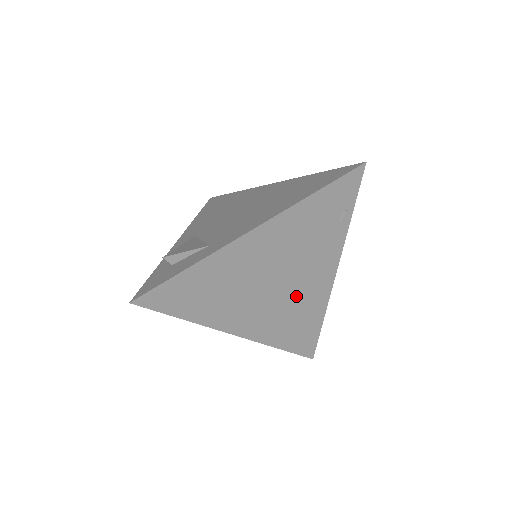
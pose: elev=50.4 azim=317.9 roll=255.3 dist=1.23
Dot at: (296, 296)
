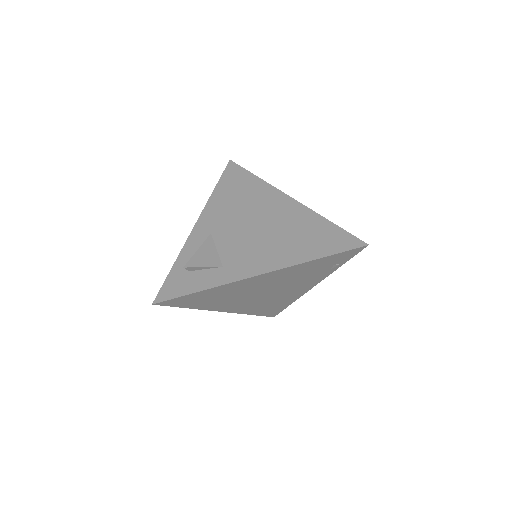
Dot at: (277, 296)
